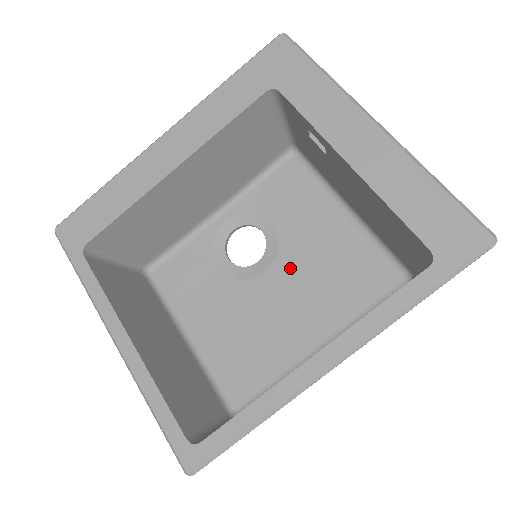
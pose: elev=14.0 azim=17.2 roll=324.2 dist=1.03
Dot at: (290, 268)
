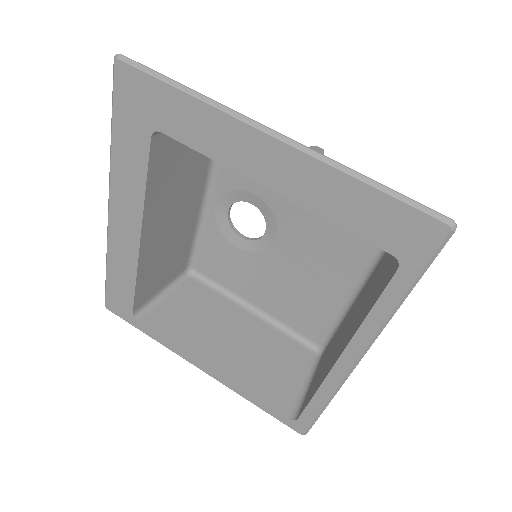
Dot at: (294, 230)
